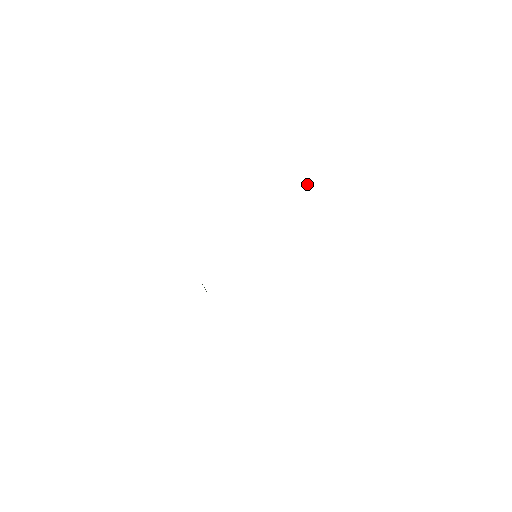
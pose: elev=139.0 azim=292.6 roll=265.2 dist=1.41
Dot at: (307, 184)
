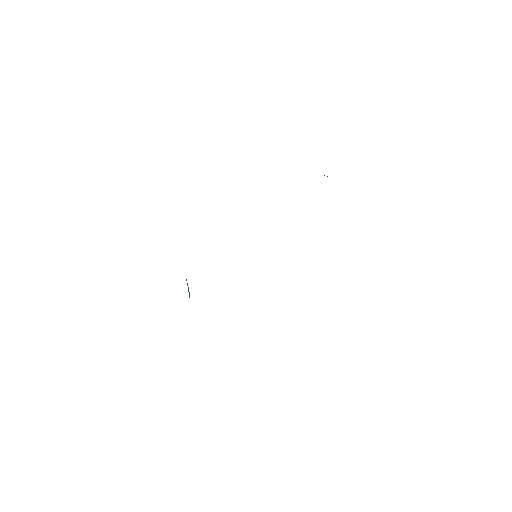
Dot at: occluded
